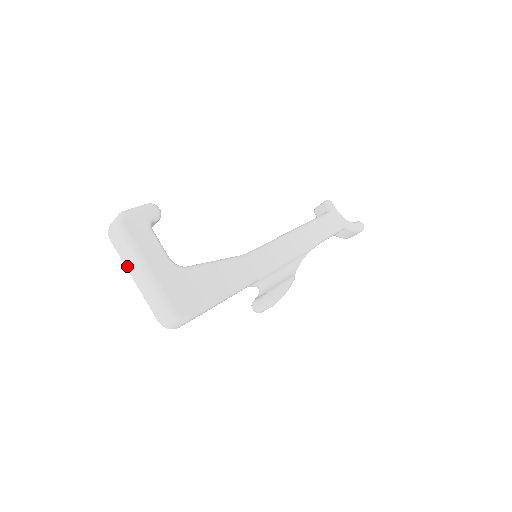
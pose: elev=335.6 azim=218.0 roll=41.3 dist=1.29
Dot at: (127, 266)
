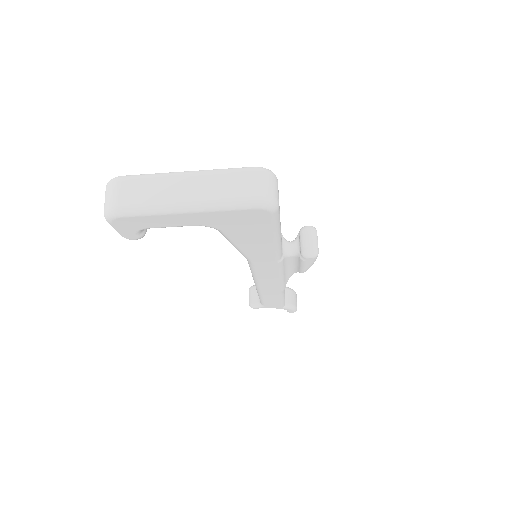
Dot at: (165, 201)
